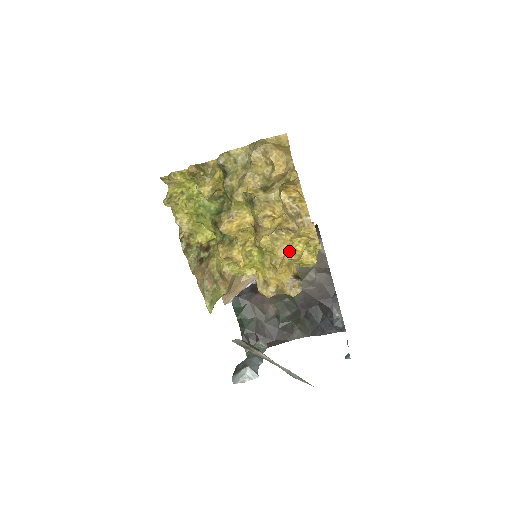
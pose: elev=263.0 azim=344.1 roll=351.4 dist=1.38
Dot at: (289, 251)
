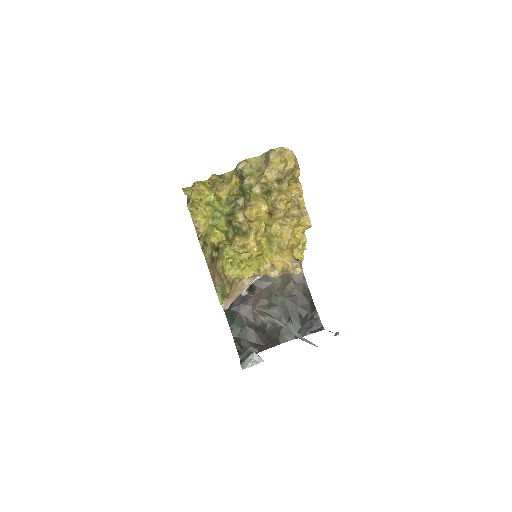
Dot at: (292, 237)
